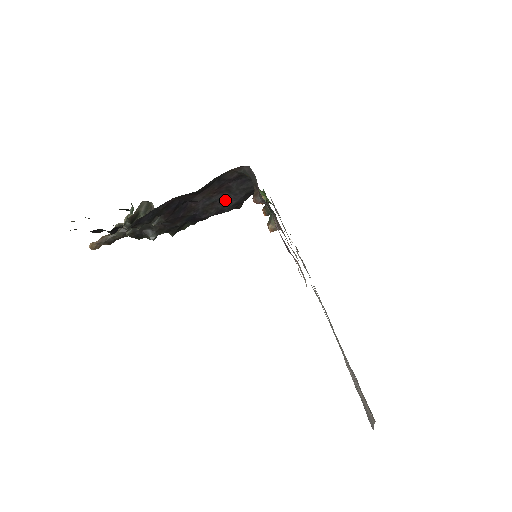
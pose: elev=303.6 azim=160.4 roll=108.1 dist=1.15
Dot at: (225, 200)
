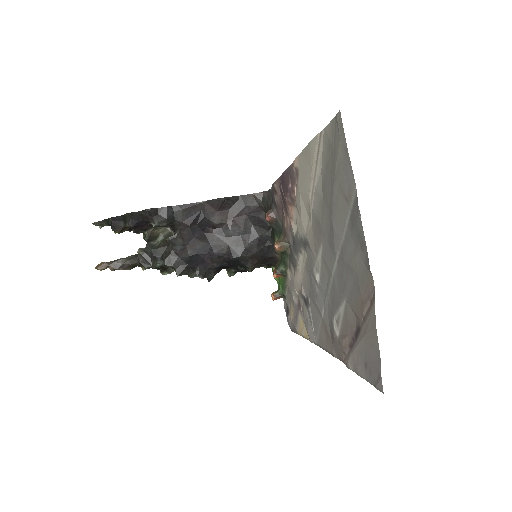
Dot at: (240, 239)
